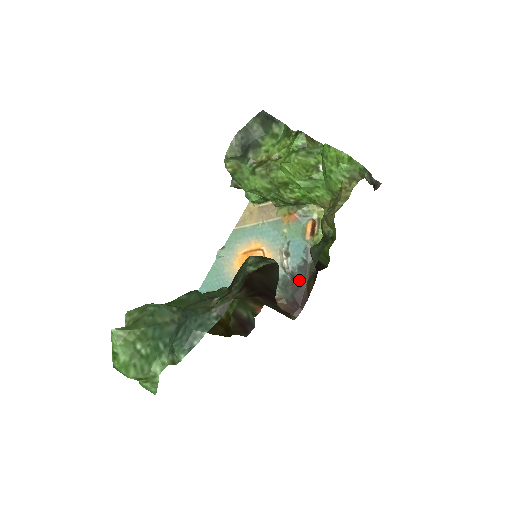
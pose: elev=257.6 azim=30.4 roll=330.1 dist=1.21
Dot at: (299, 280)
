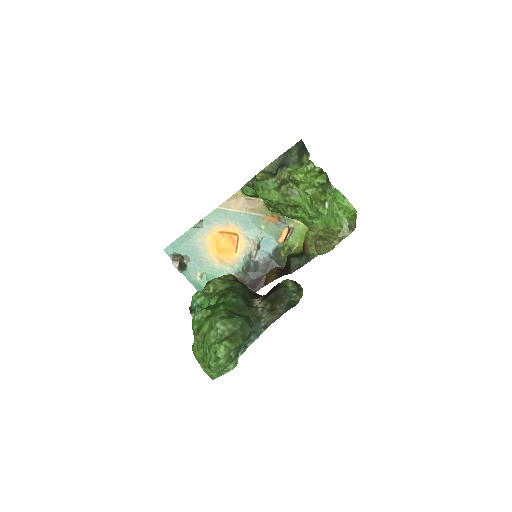
Dot at: (261, 270)
